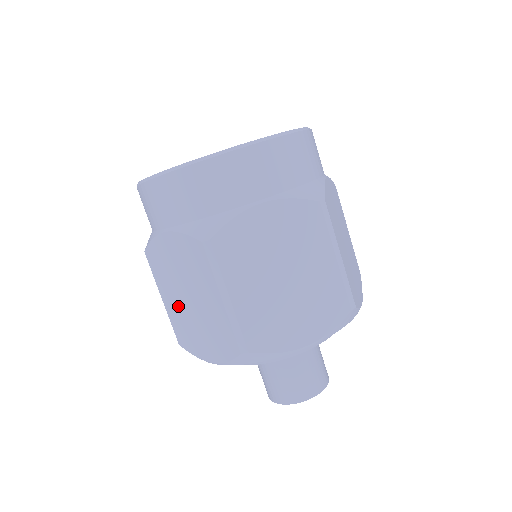
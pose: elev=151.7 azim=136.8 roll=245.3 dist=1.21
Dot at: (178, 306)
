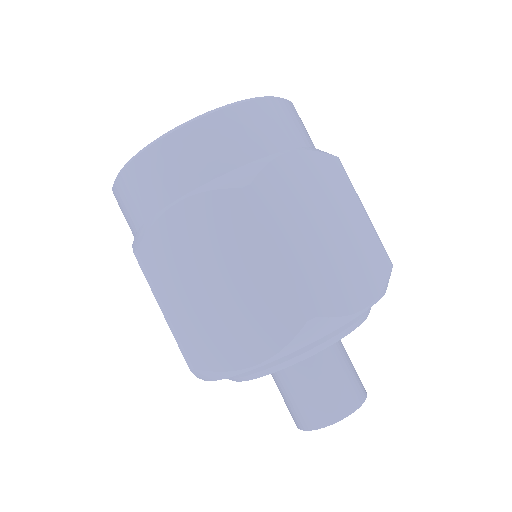
Dot at: occluded
